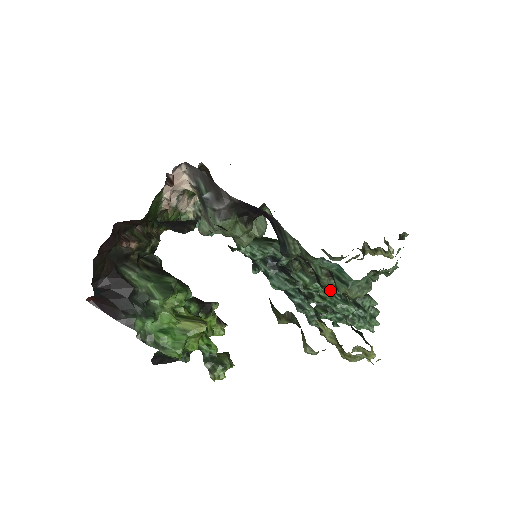
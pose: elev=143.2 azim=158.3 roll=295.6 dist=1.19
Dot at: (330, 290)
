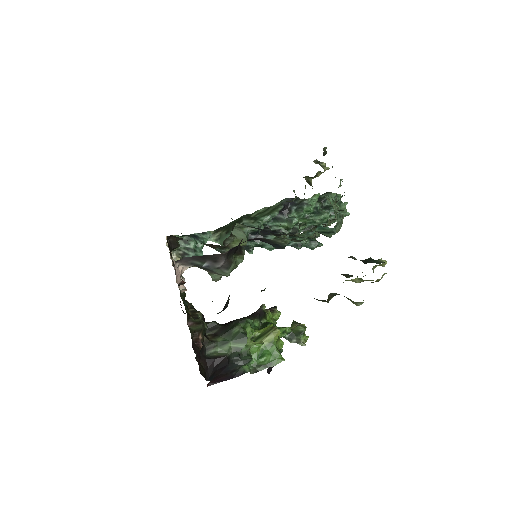
Dot at: (319, 236)
